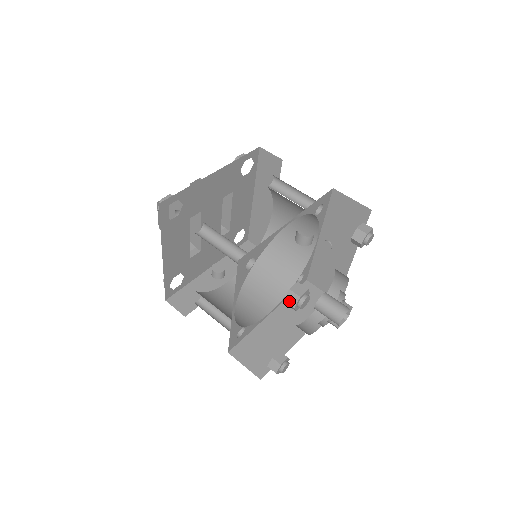
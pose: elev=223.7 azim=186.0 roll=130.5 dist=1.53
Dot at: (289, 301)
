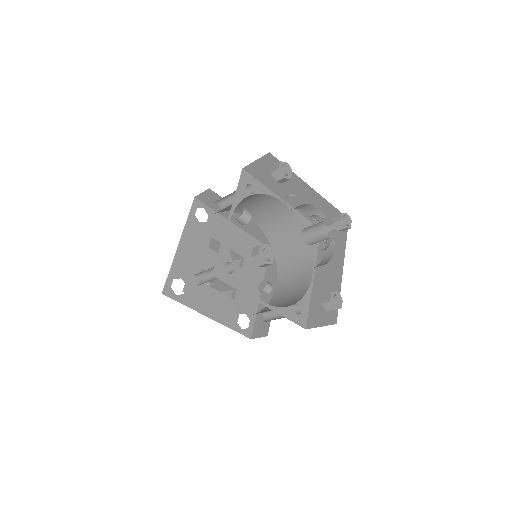
Dot at: (258, 264)
